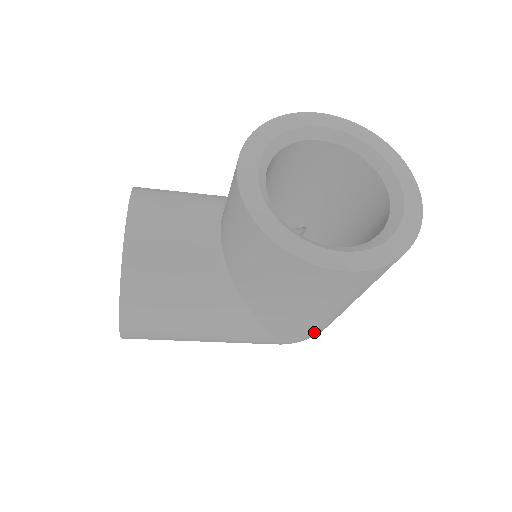
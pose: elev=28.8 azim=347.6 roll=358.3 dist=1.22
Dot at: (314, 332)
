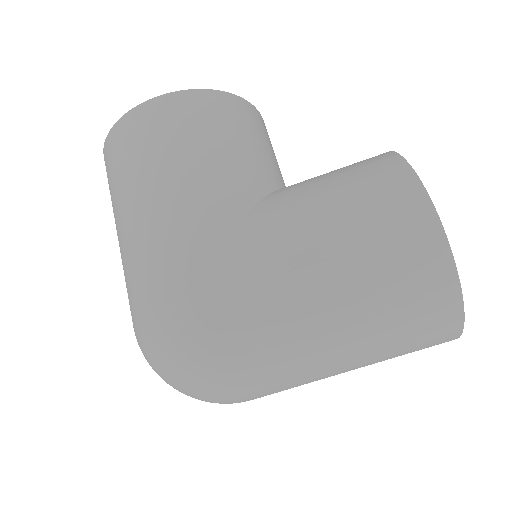
Dot at: (231, 318)
